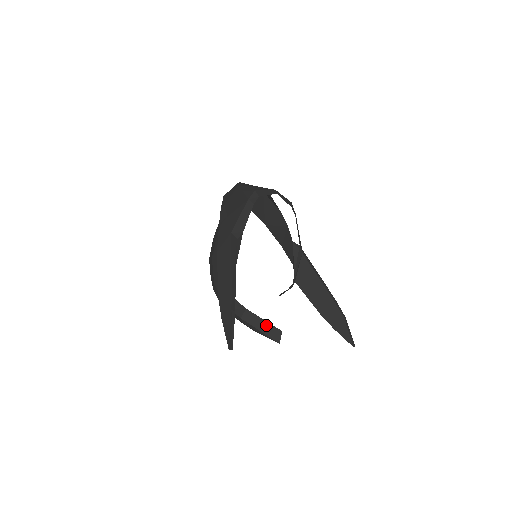
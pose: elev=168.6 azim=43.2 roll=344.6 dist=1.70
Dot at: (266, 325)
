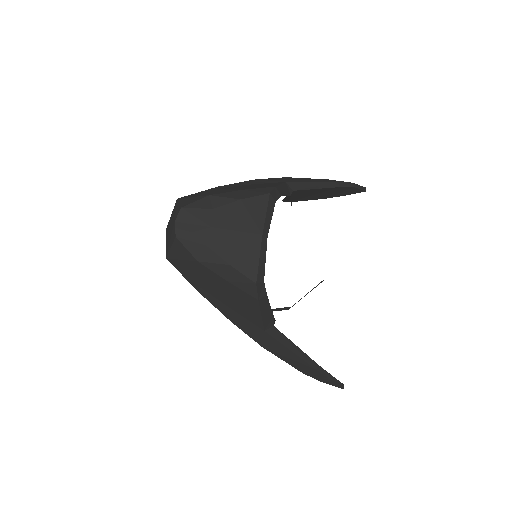
Dot at: occluded
